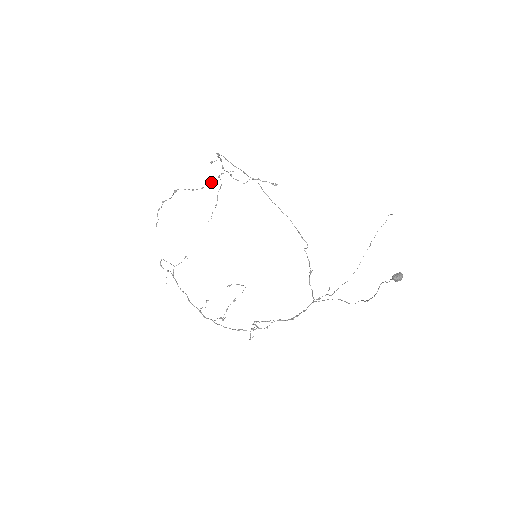
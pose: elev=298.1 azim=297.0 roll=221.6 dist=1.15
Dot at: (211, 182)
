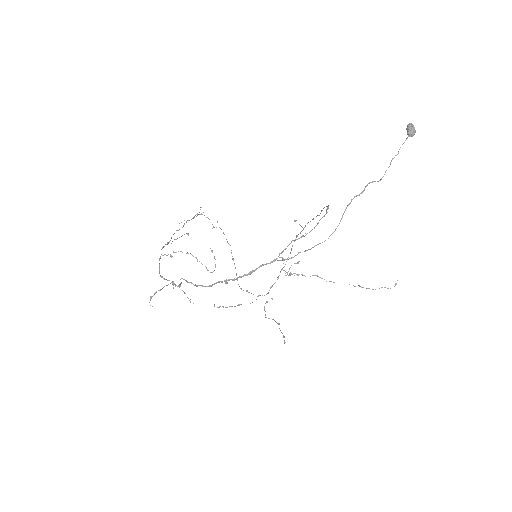
Dot at: occluded
